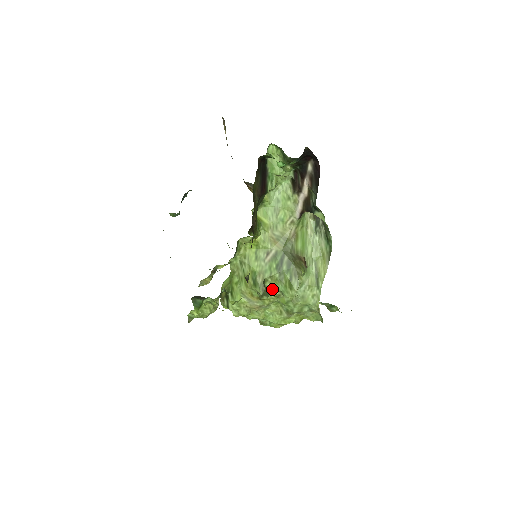
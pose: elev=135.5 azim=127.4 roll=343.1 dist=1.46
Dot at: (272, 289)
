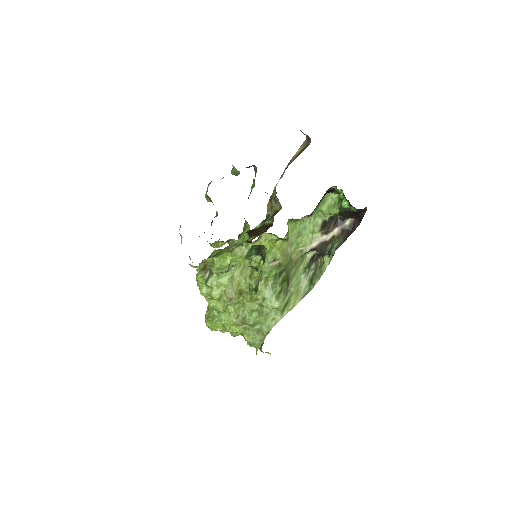
Dot at: (258, 290)
